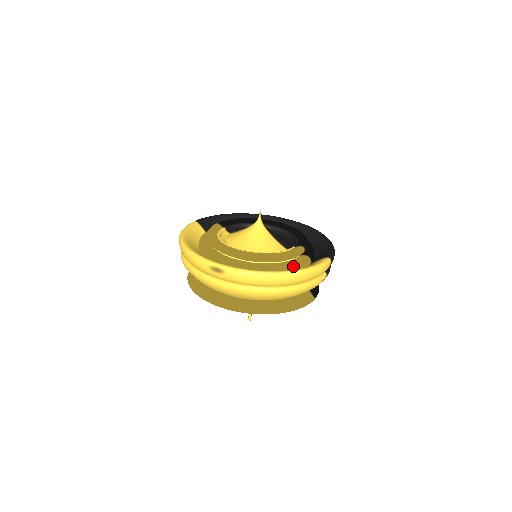
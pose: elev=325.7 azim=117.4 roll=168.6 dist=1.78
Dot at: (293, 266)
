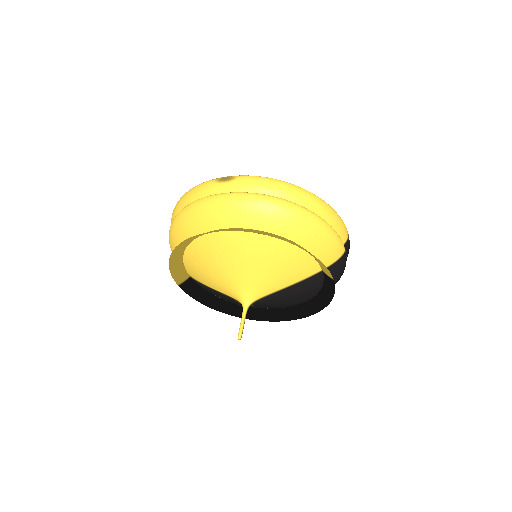
Dot at: occluded
